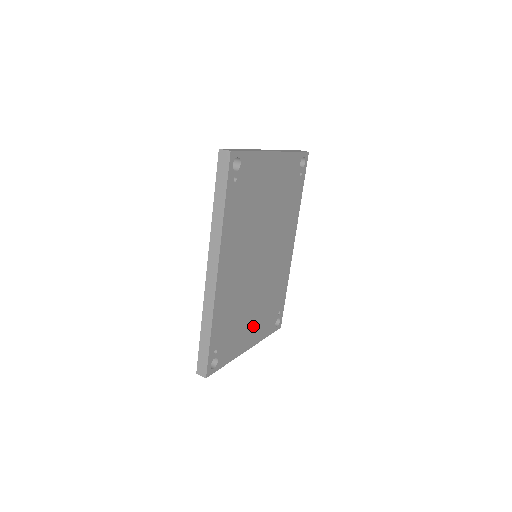
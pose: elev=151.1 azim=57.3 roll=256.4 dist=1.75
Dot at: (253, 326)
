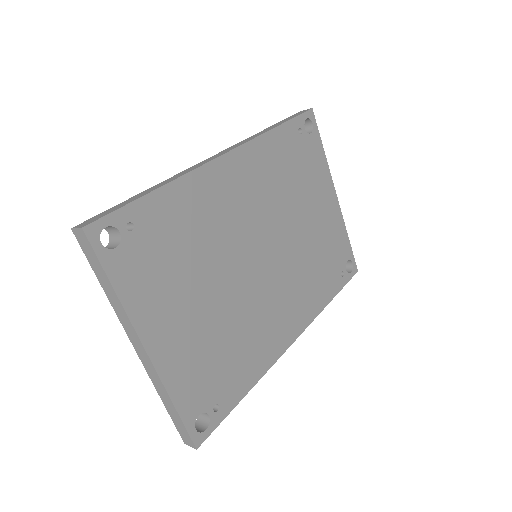
Dot at: (183, 328)
